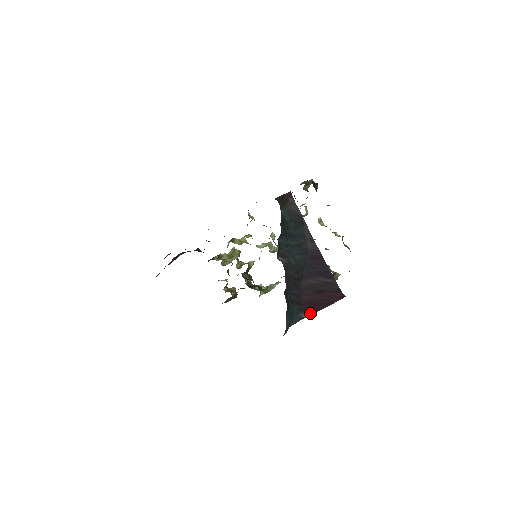
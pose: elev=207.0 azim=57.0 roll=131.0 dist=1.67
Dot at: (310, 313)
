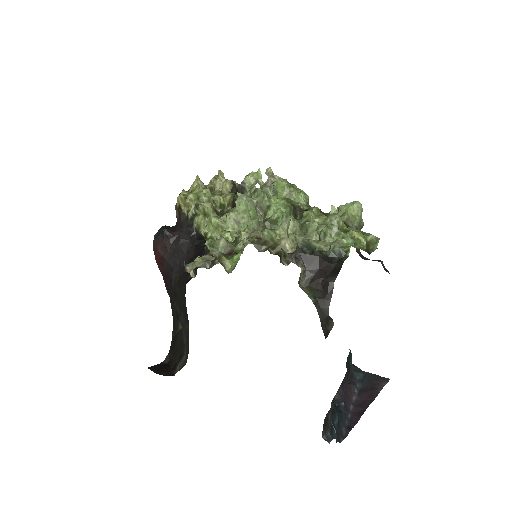
Dot at: occluded
